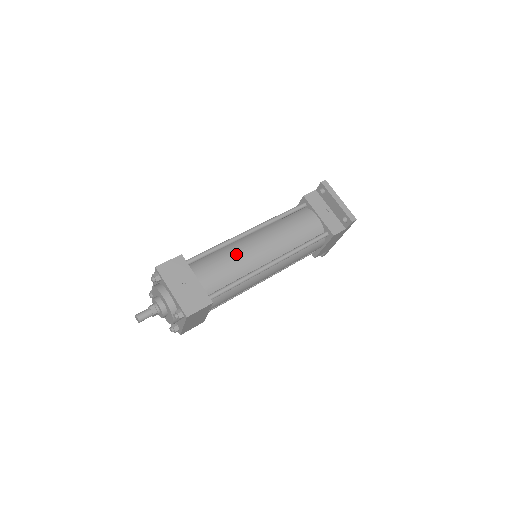
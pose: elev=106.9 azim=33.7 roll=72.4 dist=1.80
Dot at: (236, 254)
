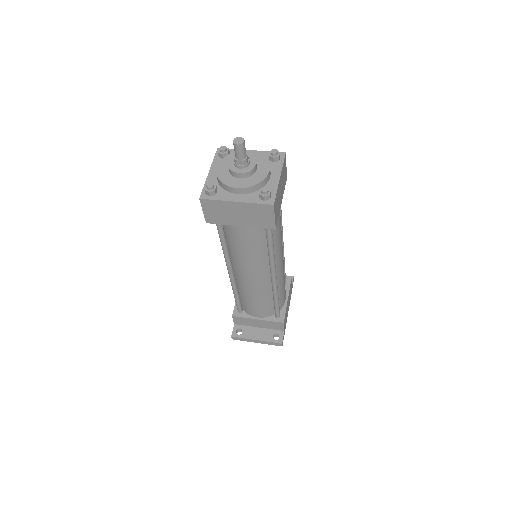
Dot at: occluded
